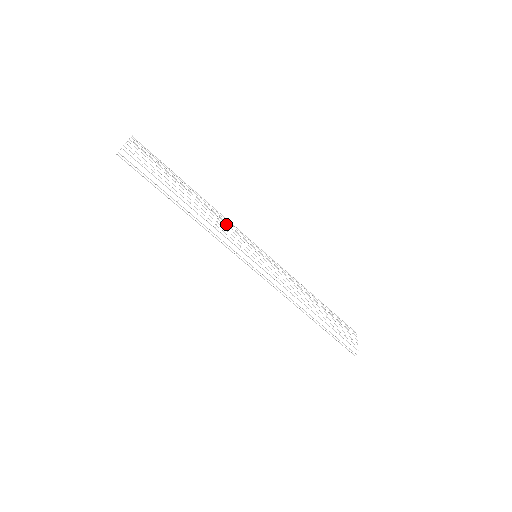
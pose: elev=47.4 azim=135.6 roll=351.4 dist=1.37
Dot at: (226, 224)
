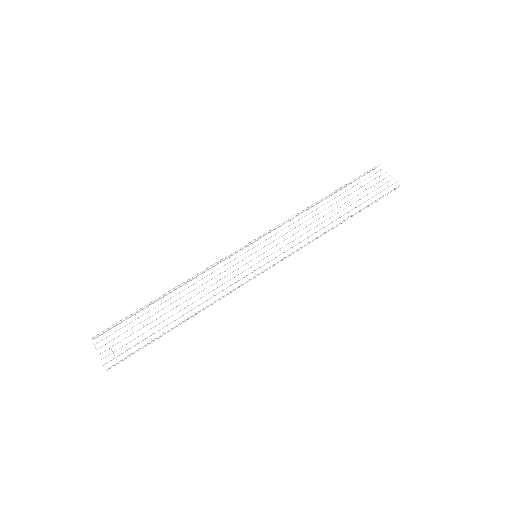
Dot at: occluded
